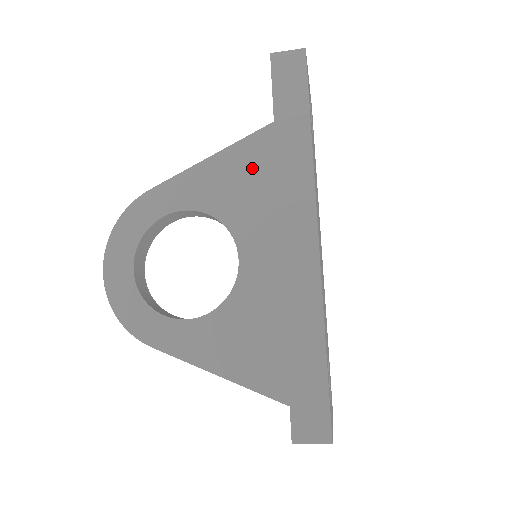
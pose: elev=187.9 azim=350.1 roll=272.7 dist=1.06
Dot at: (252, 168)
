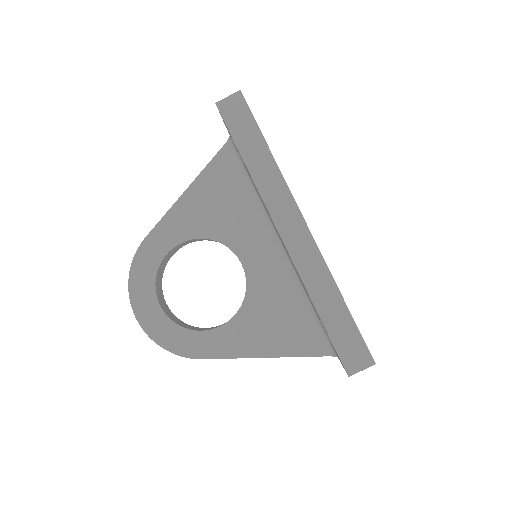
Dot at: (222, 189)
